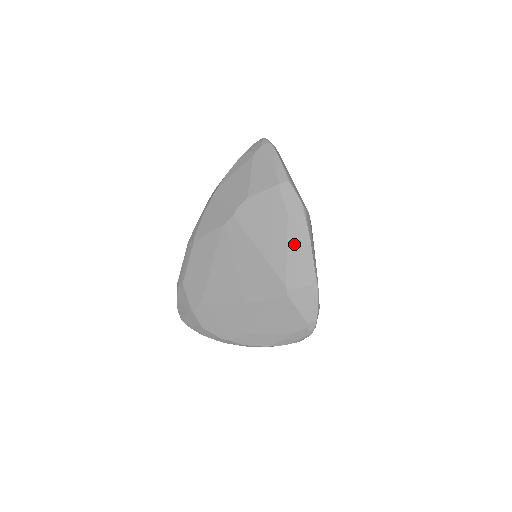
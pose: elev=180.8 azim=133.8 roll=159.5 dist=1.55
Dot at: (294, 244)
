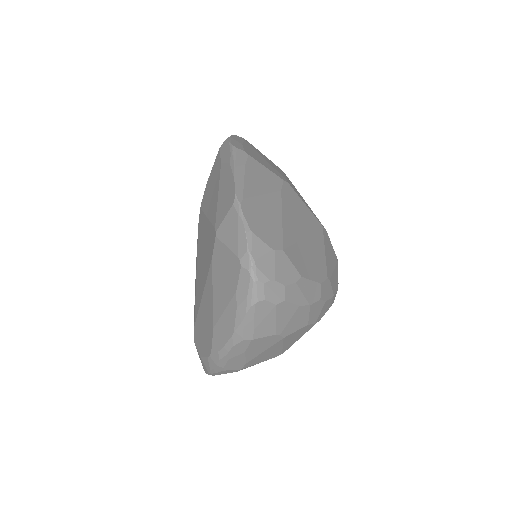
Dot at: (223, 183)
